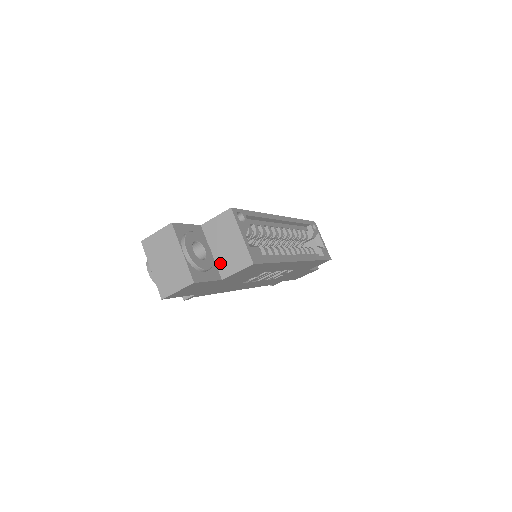
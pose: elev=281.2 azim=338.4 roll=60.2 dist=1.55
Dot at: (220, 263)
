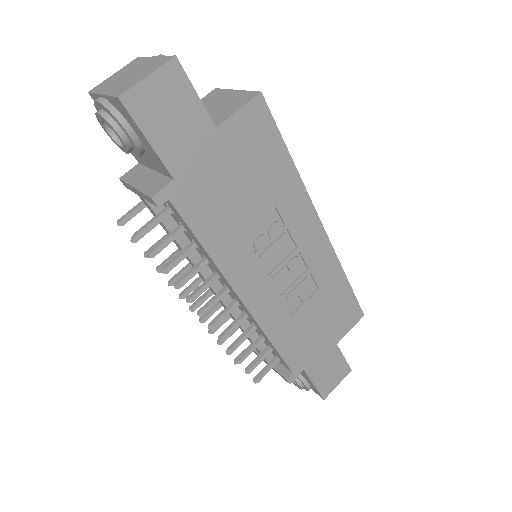
Dot at: occluded
